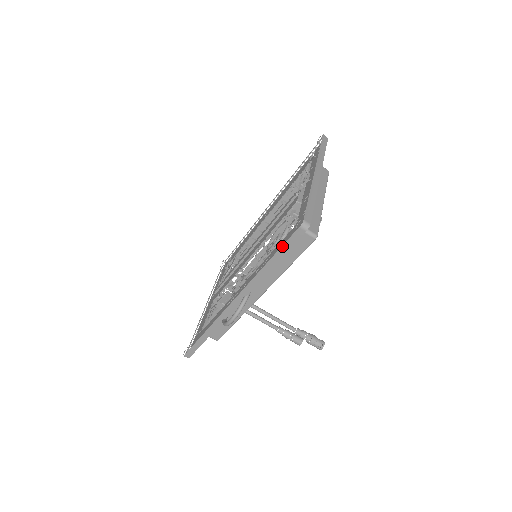
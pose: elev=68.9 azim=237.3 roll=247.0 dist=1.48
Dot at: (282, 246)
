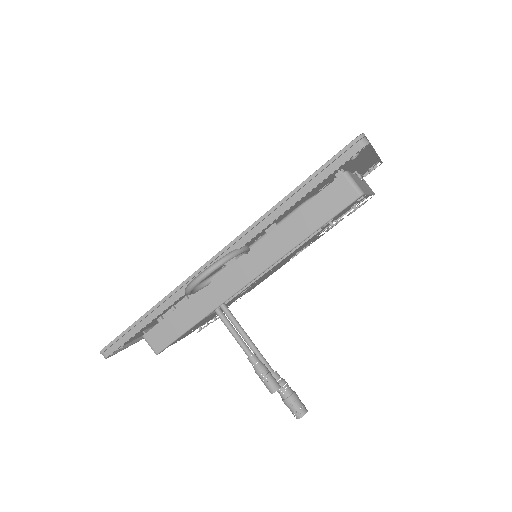
Dot at: (321, 167)
